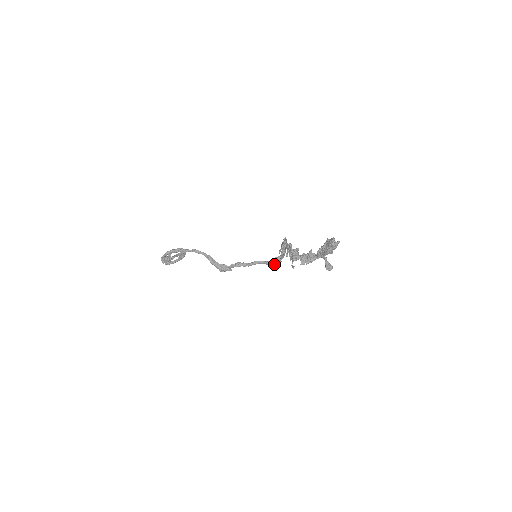
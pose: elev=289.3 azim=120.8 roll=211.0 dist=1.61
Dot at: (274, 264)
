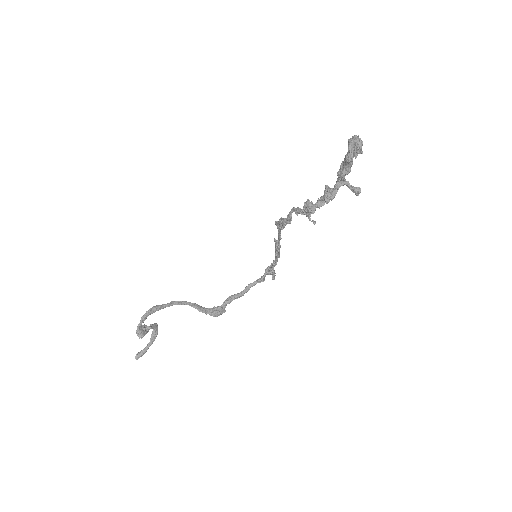
Dot at: (272, 272)
